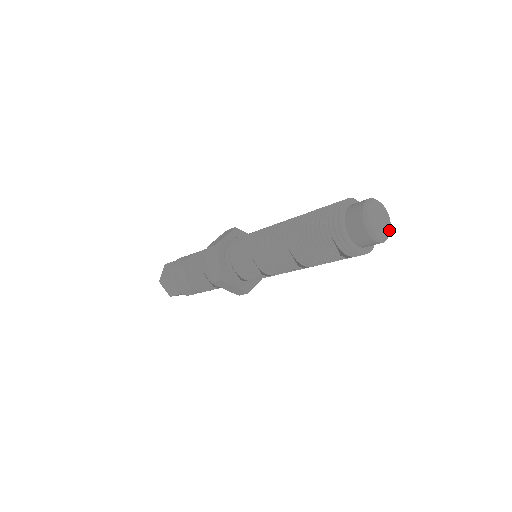
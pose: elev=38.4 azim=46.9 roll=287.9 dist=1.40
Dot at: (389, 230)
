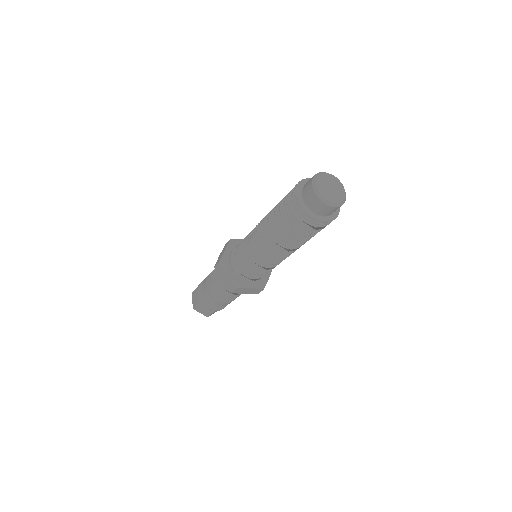
Dot at: (344, 192)
